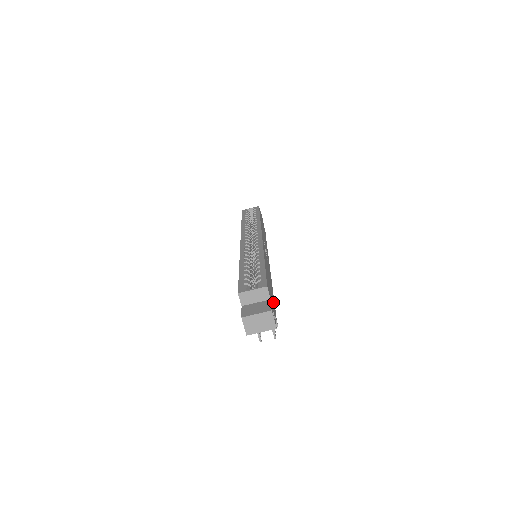
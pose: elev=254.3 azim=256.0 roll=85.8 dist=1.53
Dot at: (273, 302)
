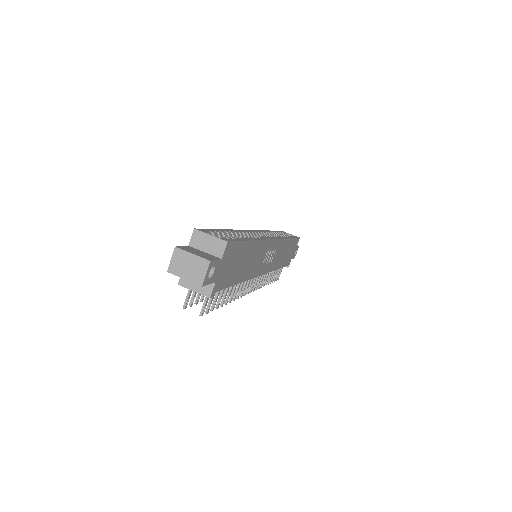
Dot at: (227, 278)
